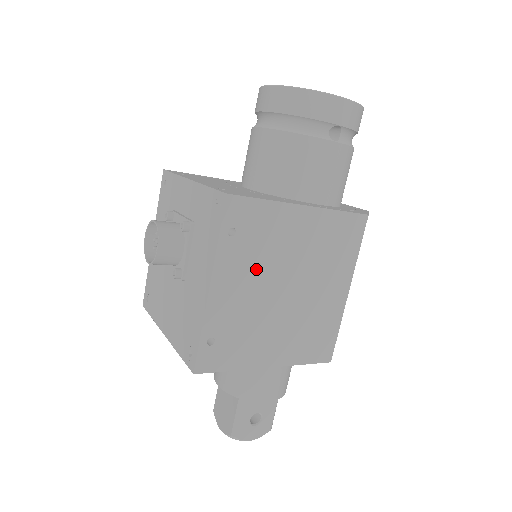
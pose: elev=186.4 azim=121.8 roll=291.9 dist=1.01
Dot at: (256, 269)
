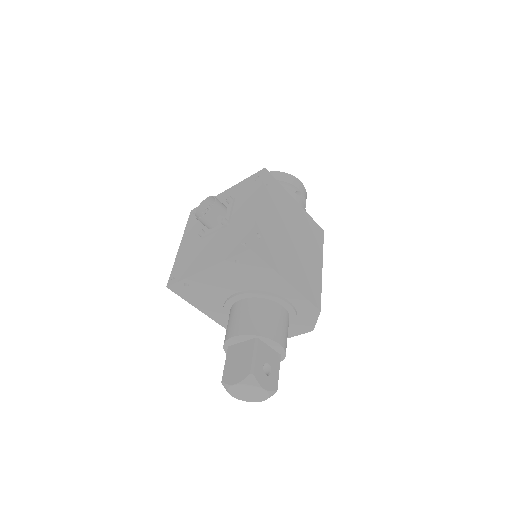
Dot at: (278, 214)
